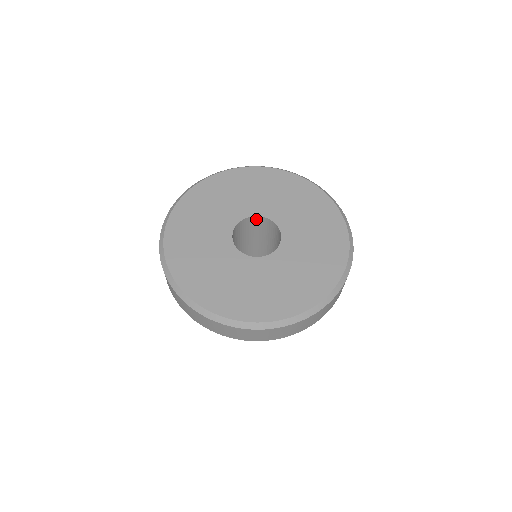
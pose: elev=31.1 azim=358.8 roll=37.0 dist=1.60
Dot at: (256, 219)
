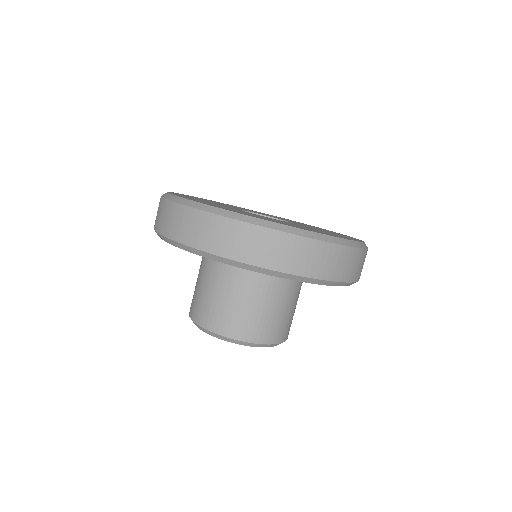
Dot at: occluded
